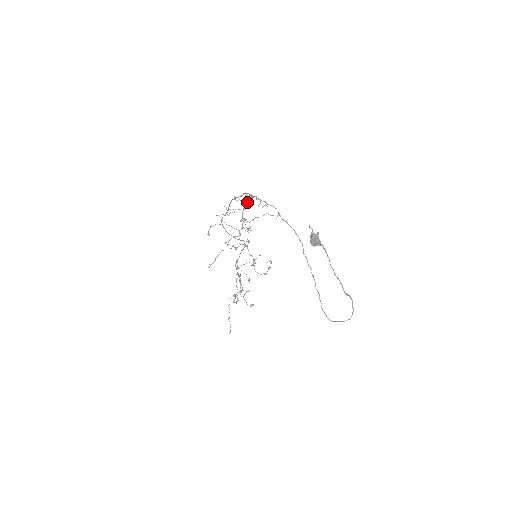
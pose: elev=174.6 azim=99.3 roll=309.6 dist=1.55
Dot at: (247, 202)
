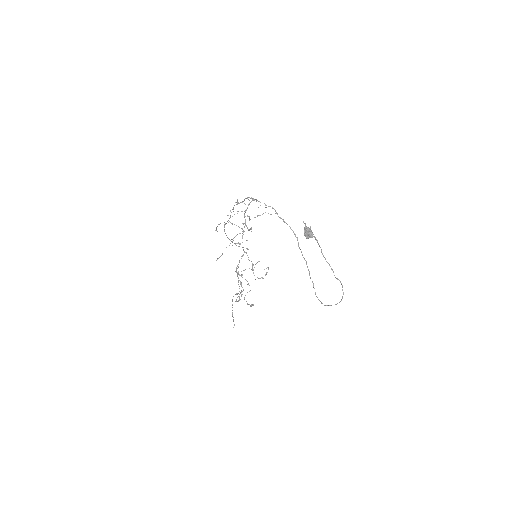
Dot at: (249, 204)
